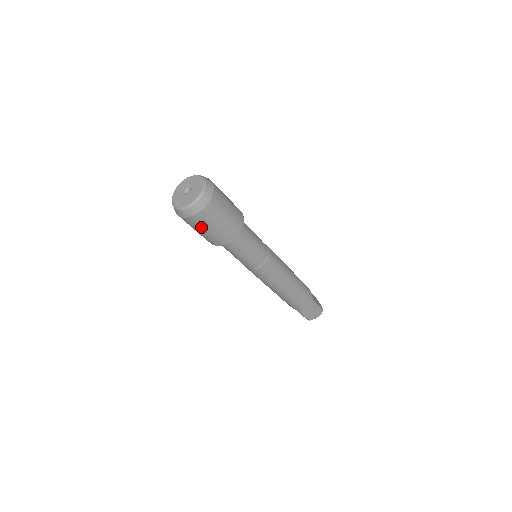
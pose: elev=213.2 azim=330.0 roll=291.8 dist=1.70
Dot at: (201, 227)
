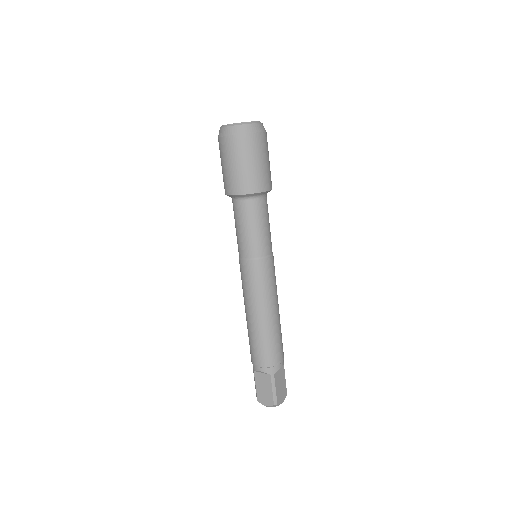
Dot at: (223, 157)
